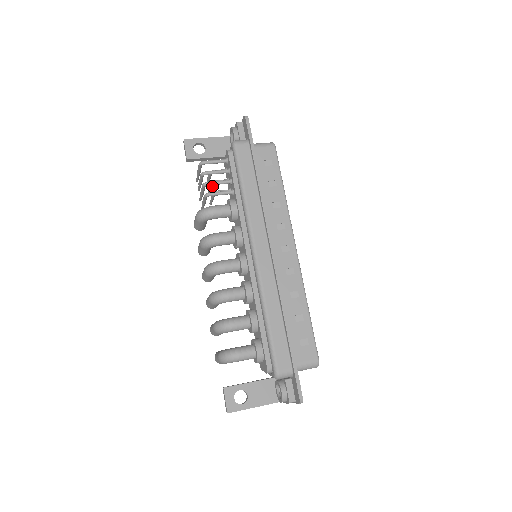
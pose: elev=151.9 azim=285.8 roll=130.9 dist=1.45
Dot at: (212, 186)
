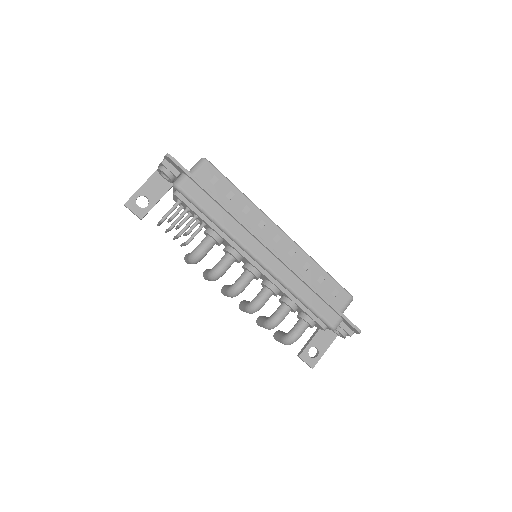
Dot at: occluded
